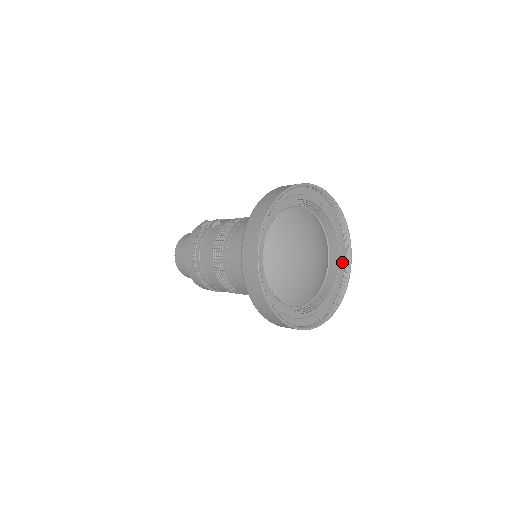
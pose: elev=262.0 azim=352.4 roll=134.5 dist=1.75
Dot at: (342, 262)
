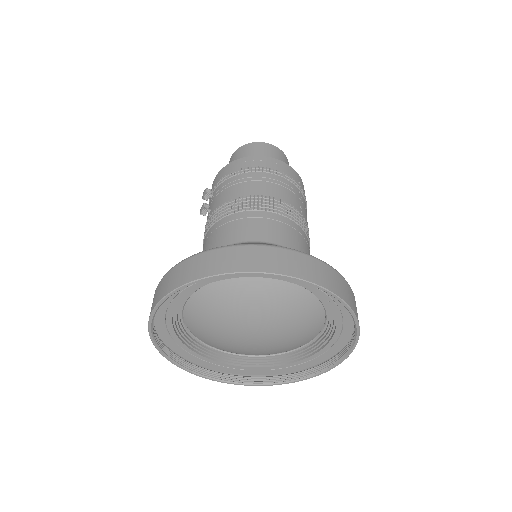
Dot at: occluded
